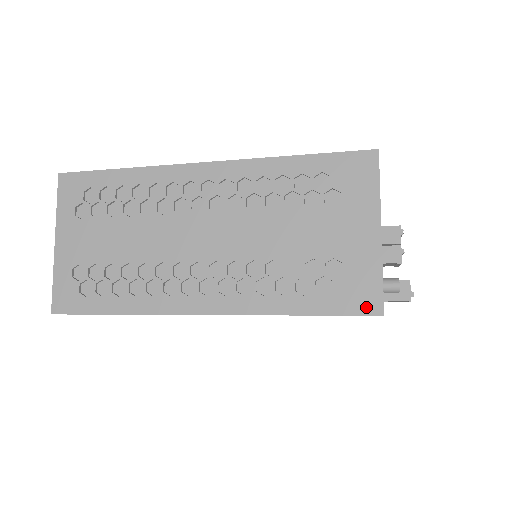
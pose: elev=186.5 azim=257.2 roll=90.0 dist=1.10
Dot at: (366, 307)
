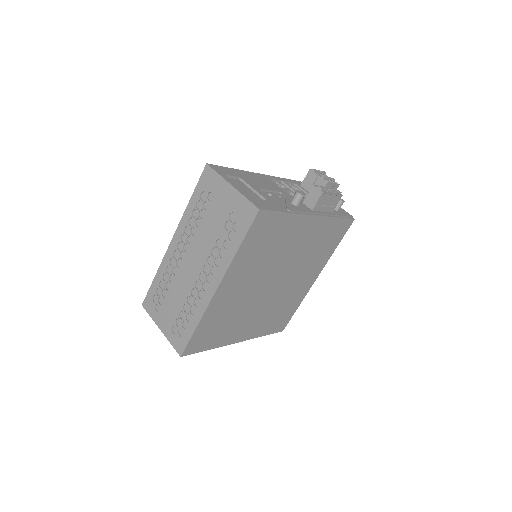
Dot at: (252, 215)
